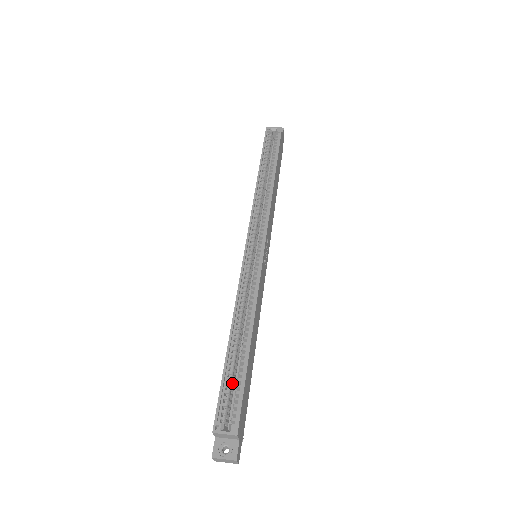
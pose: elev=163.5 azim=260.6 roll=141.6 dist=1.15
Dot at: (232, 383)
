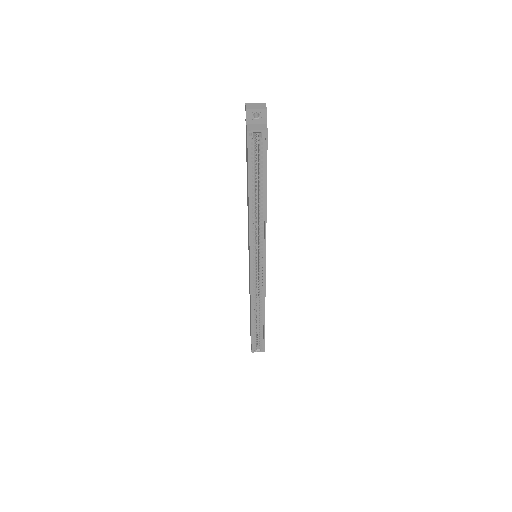
Dot at: (256, 332)
